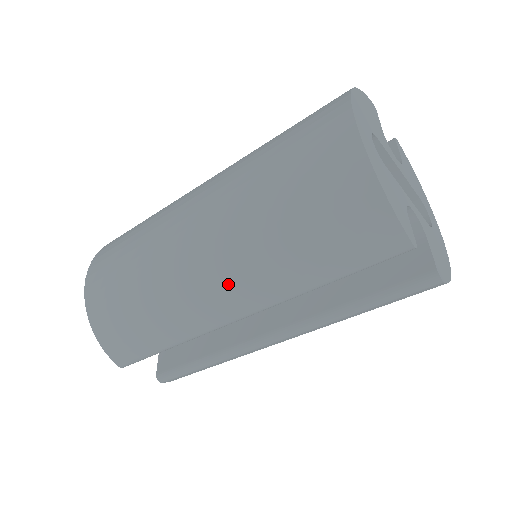
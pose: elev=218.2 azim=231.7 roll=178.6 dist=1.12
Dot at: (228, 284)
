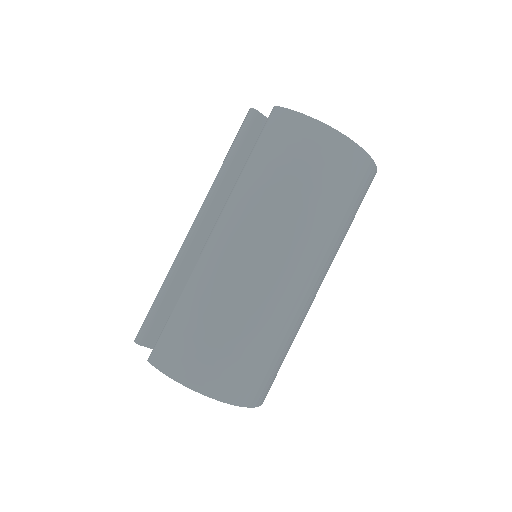
Dot at: occluded
